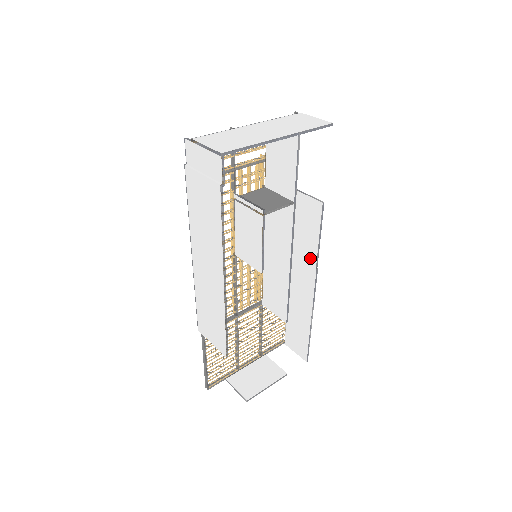
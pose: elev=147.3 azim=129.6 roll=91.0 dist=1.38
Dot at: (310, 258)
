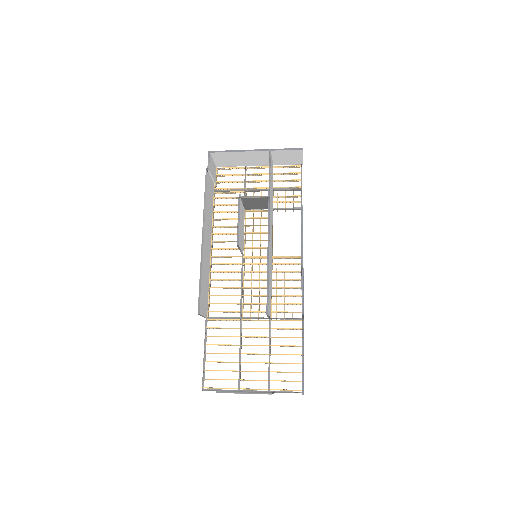
Dot at: occluded
